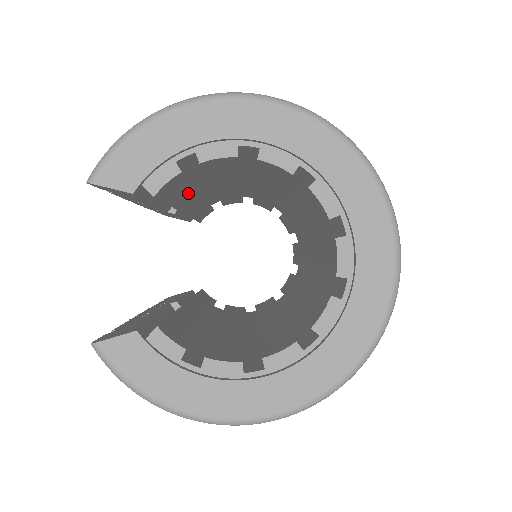
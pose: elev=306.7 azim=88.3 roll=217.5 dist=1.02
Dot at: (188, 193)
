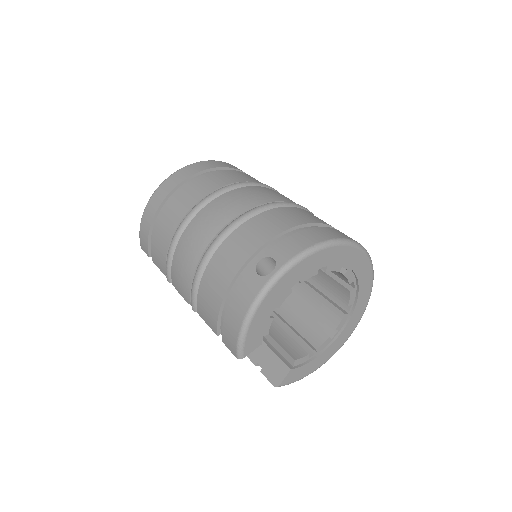
Dot at: occluded
